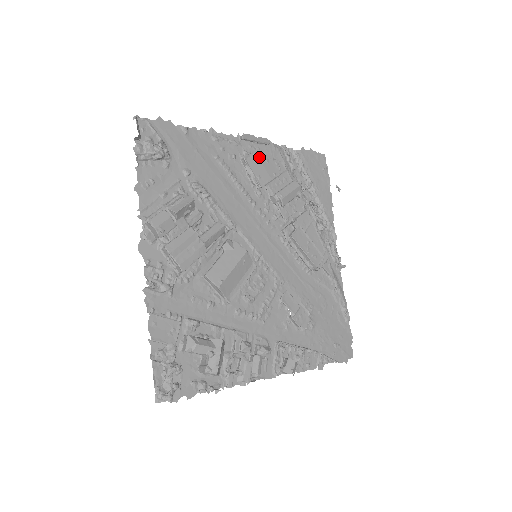
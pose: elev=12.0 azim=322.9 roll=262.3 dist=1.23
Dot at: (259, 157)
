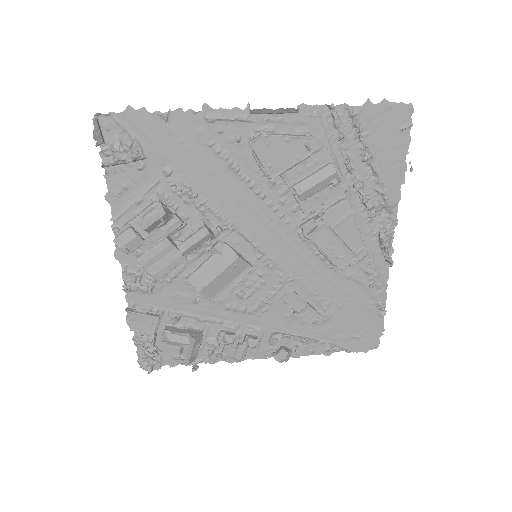
Dot at: (275, 138)
